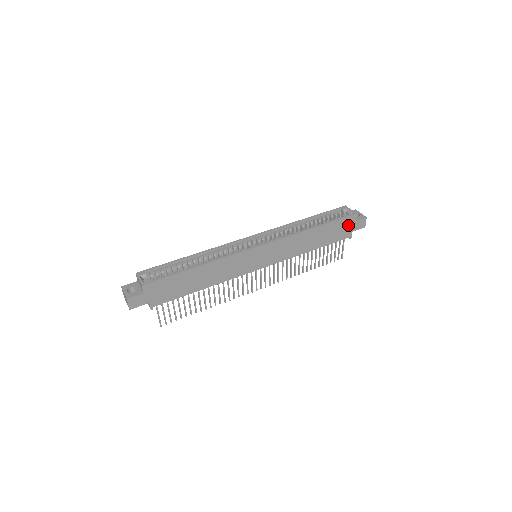
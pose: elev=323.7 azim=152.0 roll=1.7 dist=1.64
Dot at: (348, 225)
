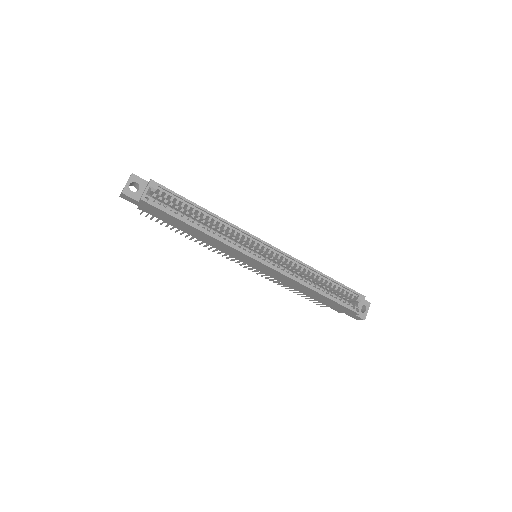
Dot at: (345, 310)
